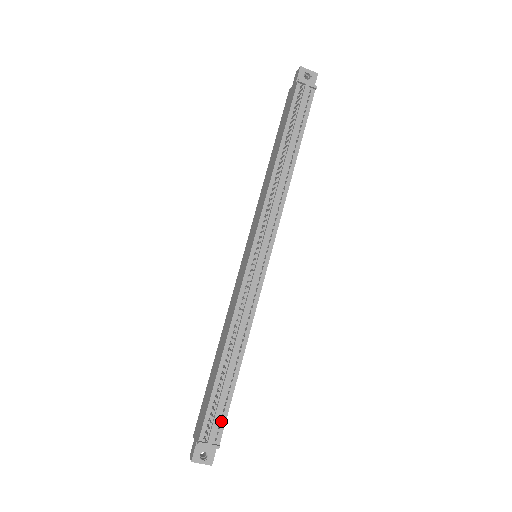
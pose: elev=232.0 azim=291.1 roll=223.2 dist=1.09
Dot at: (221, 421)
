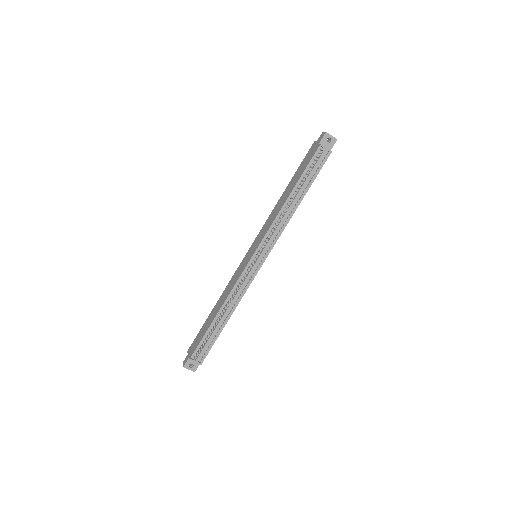
Dot at: (207, 350)
